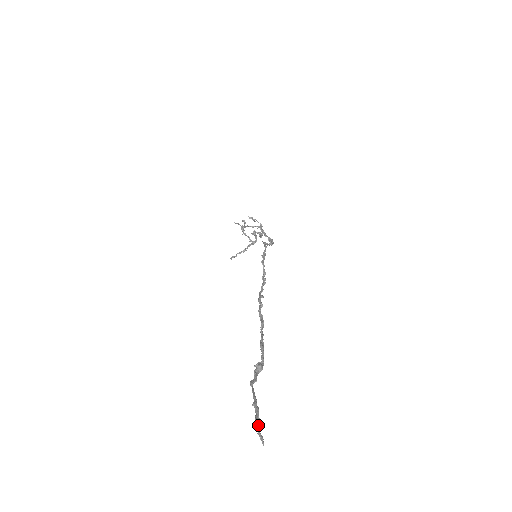
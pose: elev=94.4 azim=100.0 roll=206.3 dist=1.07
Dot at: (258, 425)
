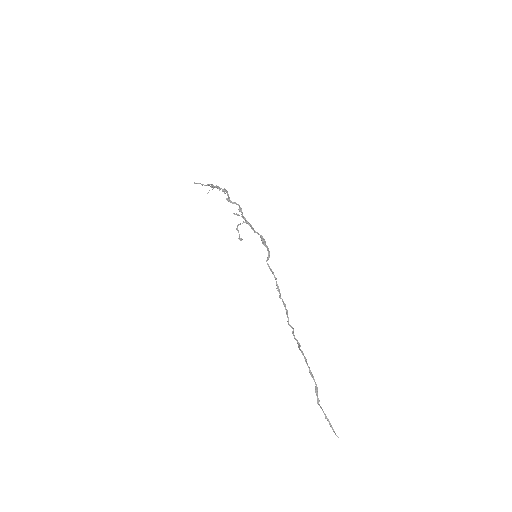
Dot at: (334, 432)
